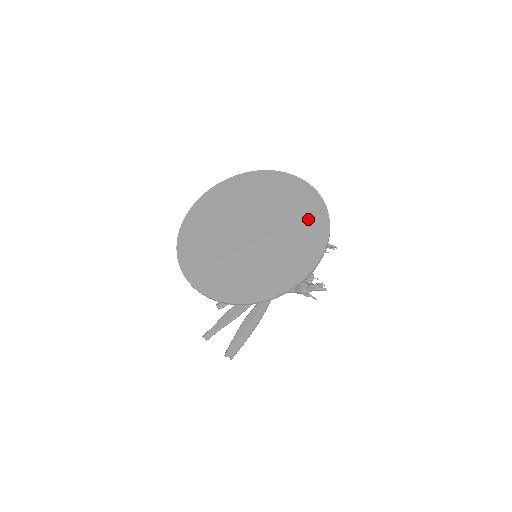
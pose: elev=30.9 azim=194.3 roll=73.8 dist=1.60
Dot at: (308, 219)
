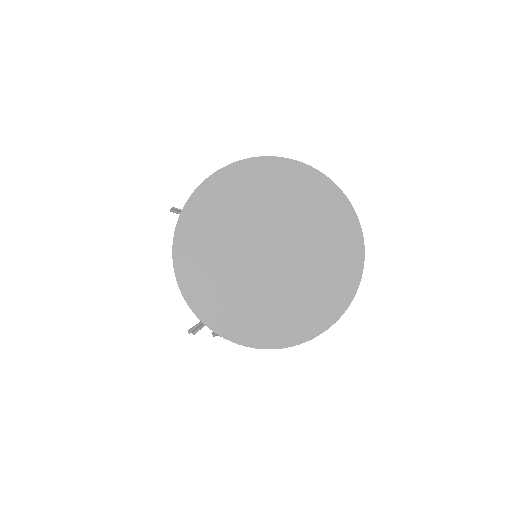
Dot at: (331, 217)
